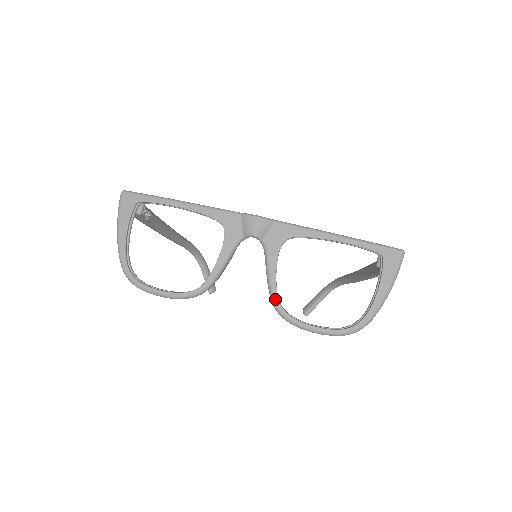
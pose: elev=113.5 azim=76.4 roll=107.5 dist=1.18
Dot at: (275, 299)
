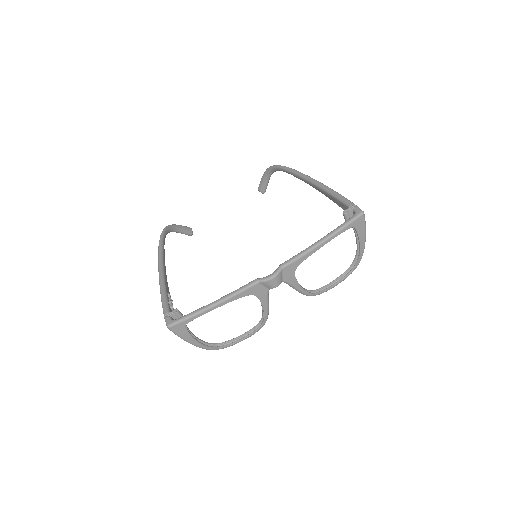
Dot at: (308, 295)
